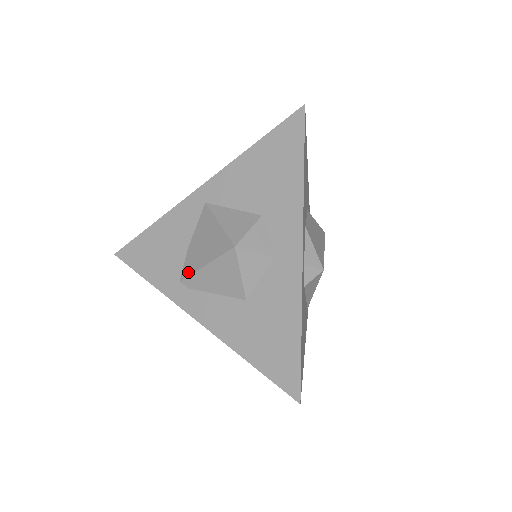
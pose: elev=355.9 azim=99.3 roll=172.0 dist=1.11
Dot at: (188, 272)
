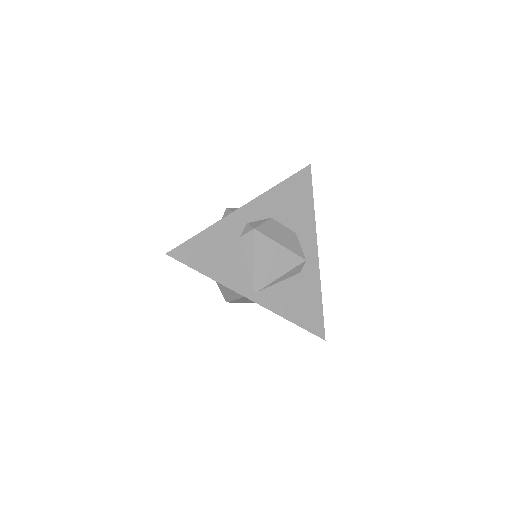
Dot at: occluded
